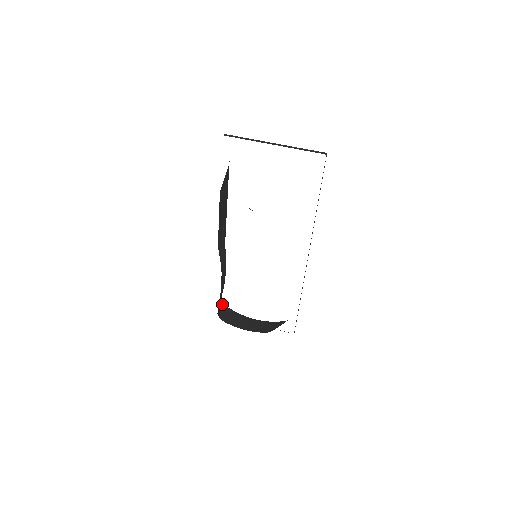
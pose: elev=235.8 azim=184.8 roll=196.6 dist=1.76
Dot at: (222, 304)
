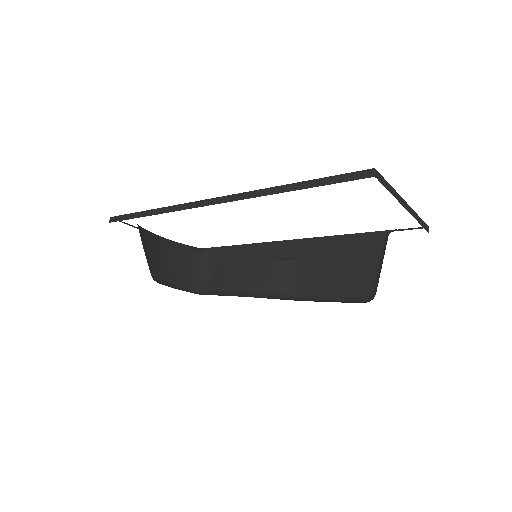
Dot at: (138, 228)
